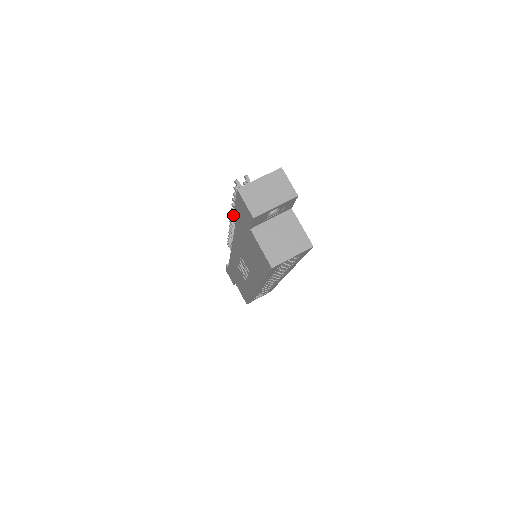
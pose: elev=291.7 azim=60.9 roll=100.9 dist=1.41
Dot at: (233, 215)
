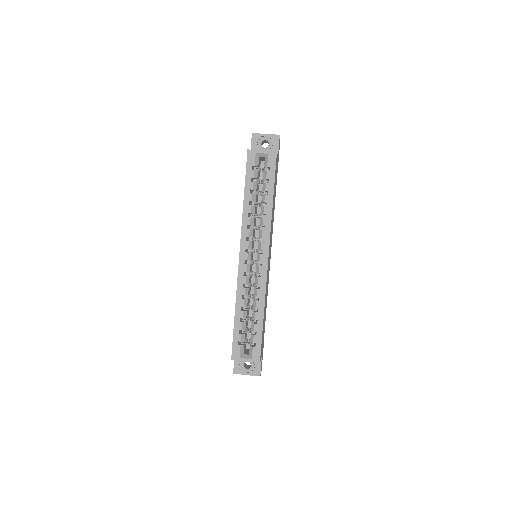
Dot at: occluded
